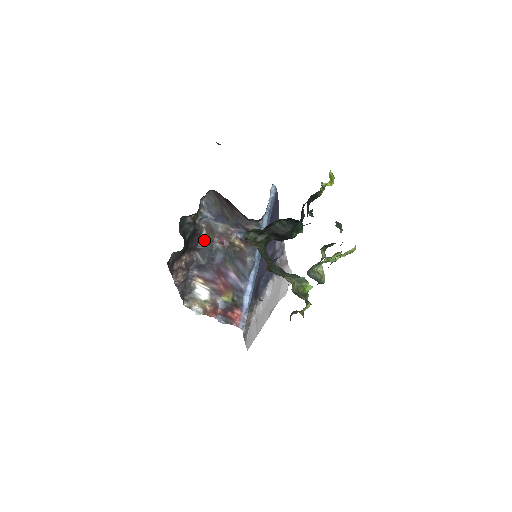
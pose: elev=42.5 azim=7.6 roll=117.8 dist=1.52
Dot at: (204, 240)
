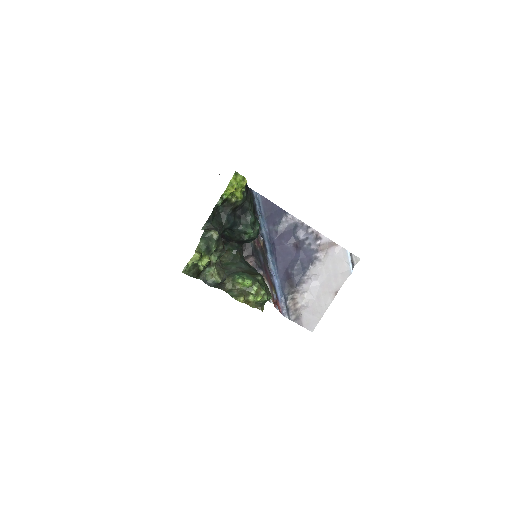
Dot at: (254, 247)
